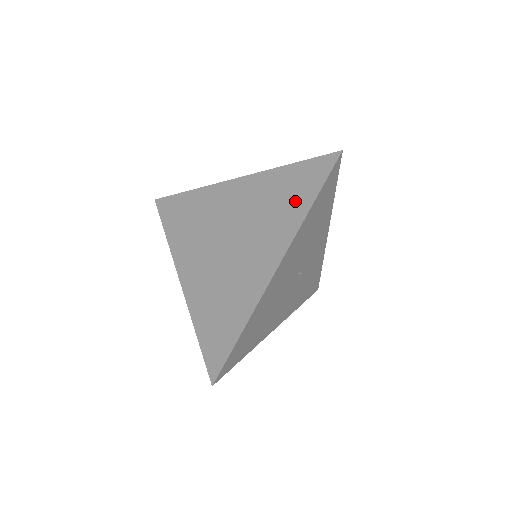
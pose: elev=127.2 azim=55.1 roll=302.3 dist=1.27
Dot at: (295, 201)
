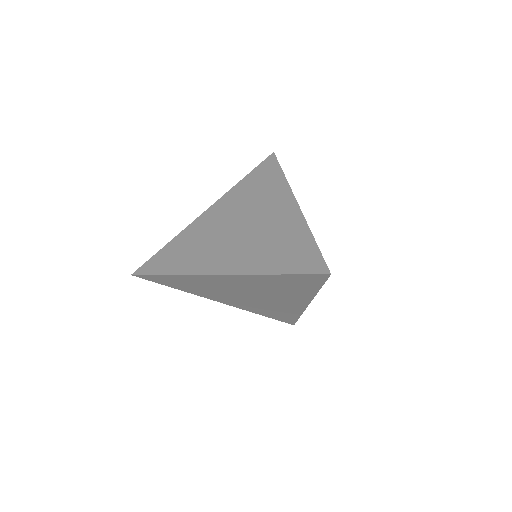
Dot at: (269, 180)
